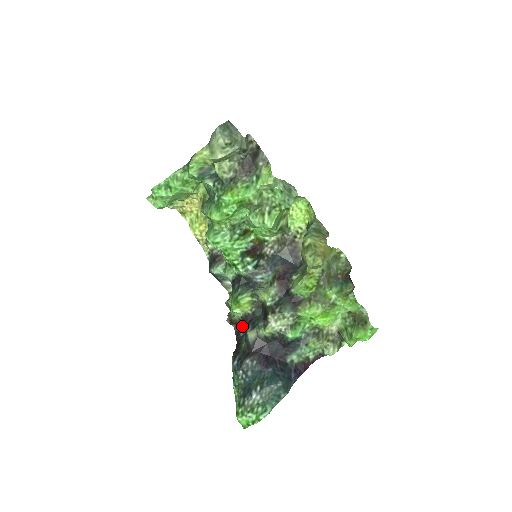
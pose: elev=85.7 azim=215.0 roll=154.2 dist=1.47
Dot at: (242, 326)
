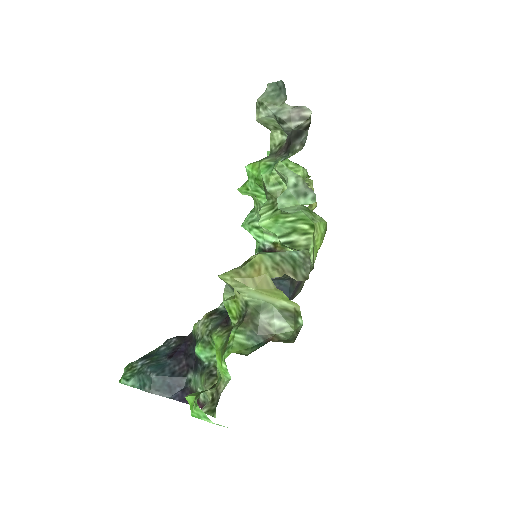
Dot at: occluded
